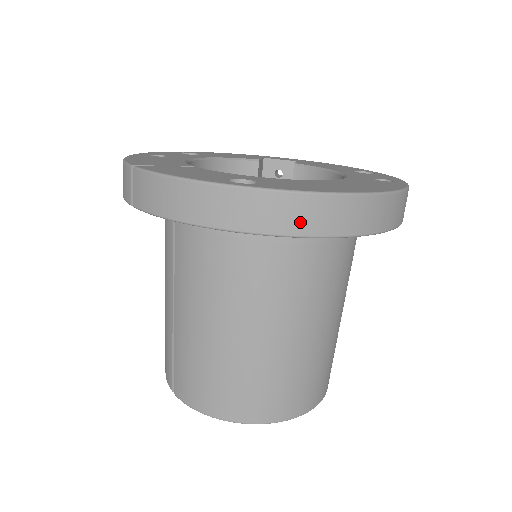
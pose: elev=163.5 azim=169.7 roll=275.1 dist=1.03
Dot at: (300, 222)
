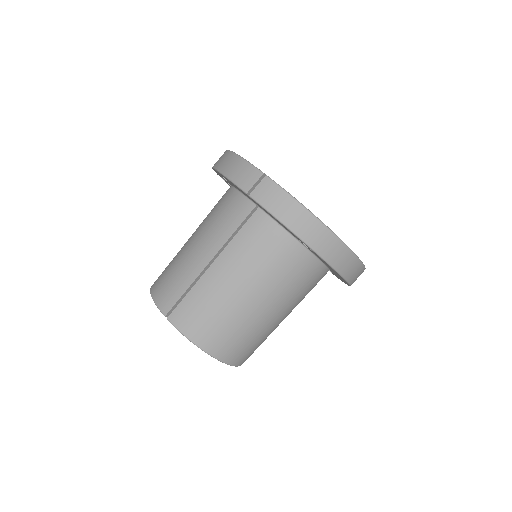
Dot at: (340, 263)
